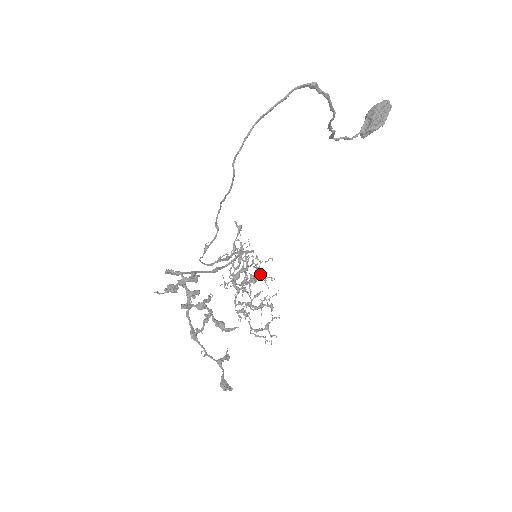
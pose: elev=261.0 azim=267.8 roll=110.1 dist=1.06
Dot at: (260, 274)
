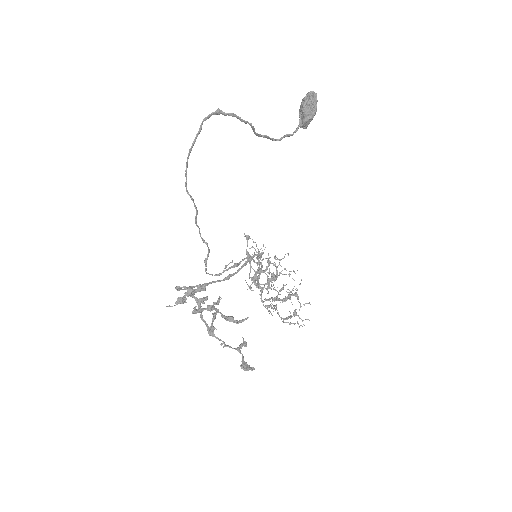
Dot at: (282, 270)
